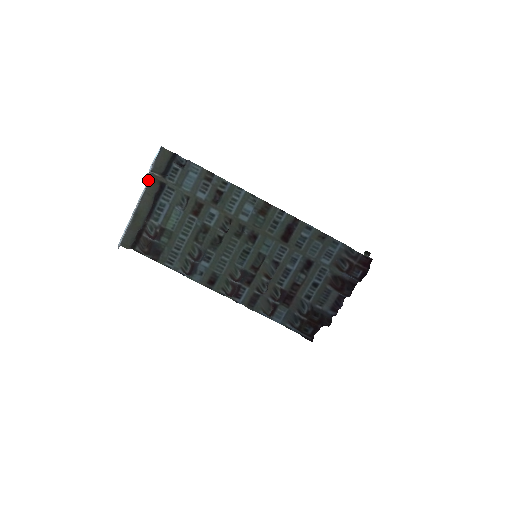
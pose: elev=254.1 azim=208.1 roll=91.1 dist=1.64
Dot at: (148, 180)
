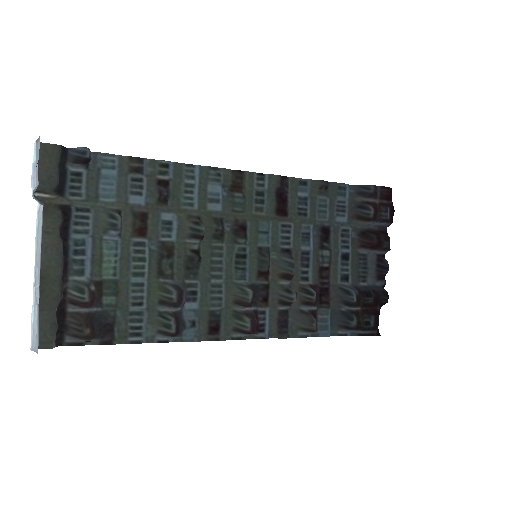
Dot at: (40, 201)
